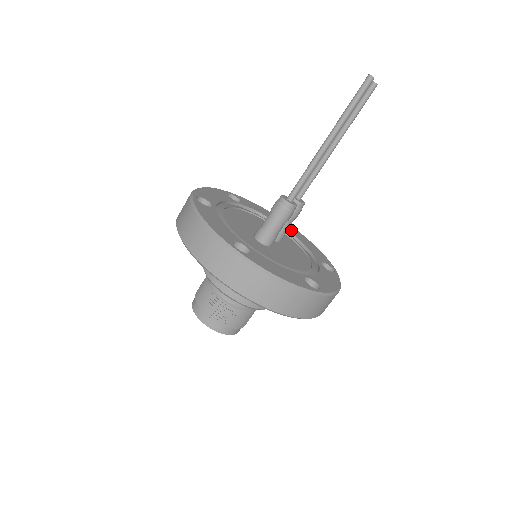
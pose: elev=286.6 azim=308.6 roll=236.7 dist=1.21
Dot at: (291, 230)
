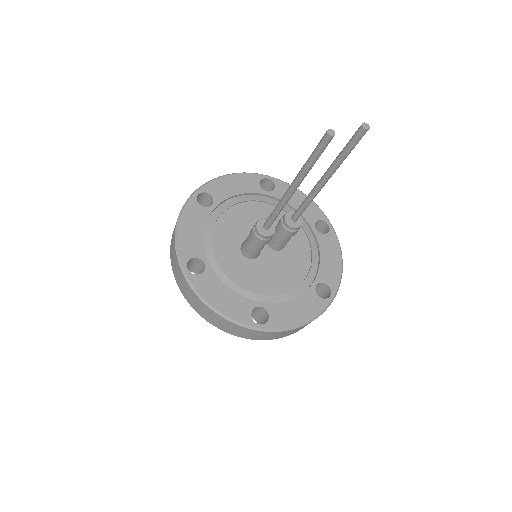
Dot at: (328, 228)
